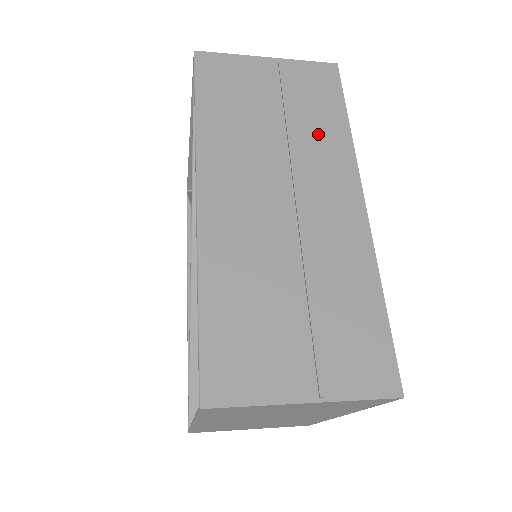
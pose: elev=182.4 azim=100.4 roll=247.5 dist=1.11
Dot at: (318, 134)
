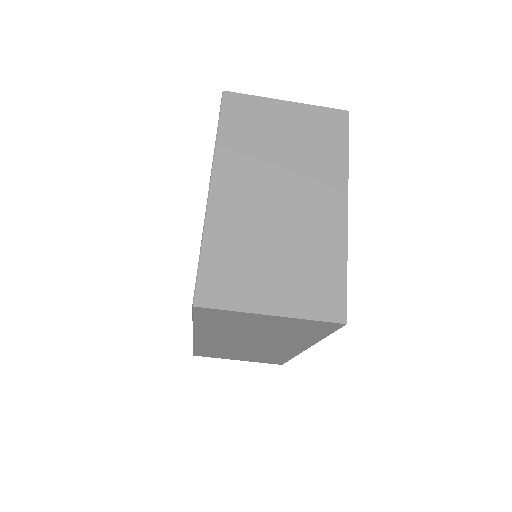
Dot at: occluded
